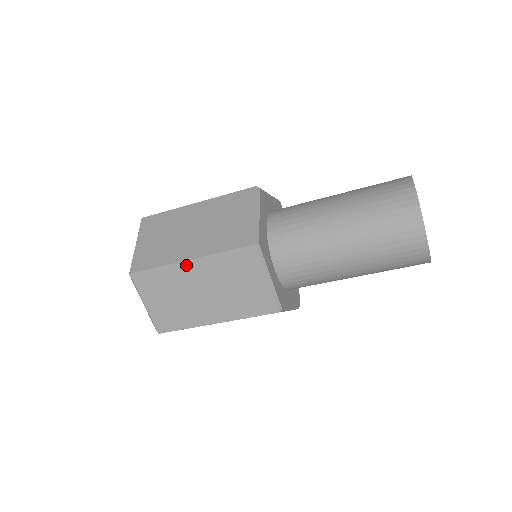
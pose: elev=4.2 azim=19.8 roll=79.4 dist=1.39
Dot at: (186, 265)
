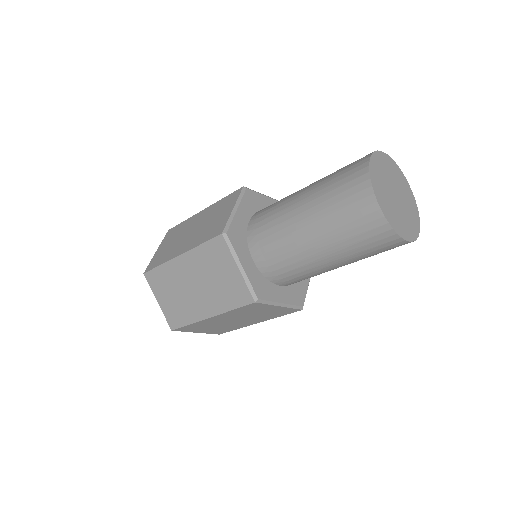
Dot at: (210, 319)
